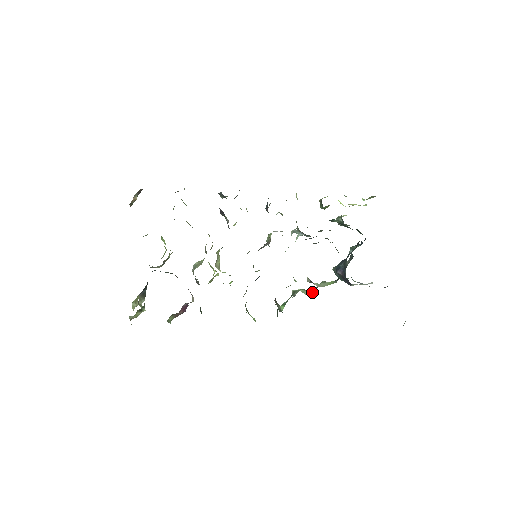
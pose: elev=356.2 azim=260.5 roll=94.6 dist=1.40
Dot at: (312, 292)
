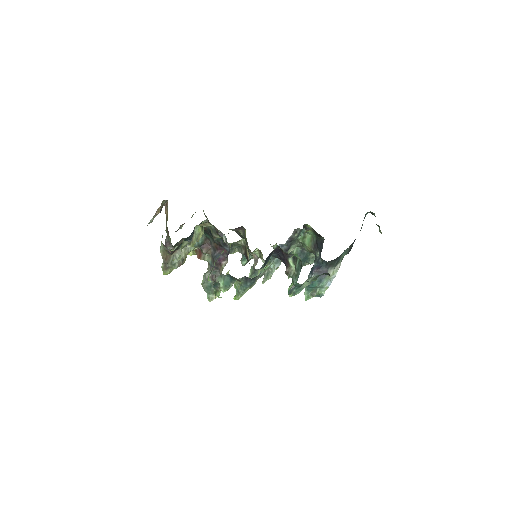
Dot at: occluded
